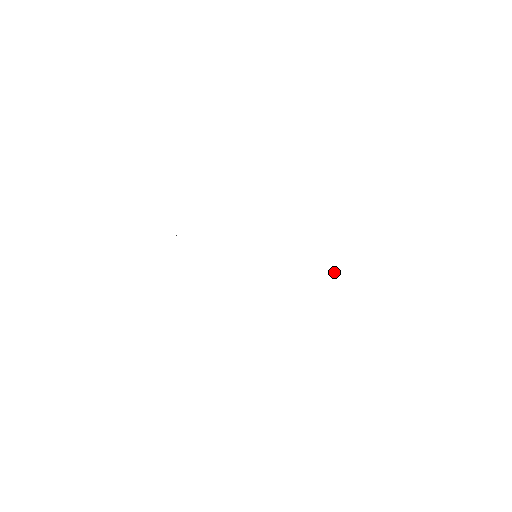
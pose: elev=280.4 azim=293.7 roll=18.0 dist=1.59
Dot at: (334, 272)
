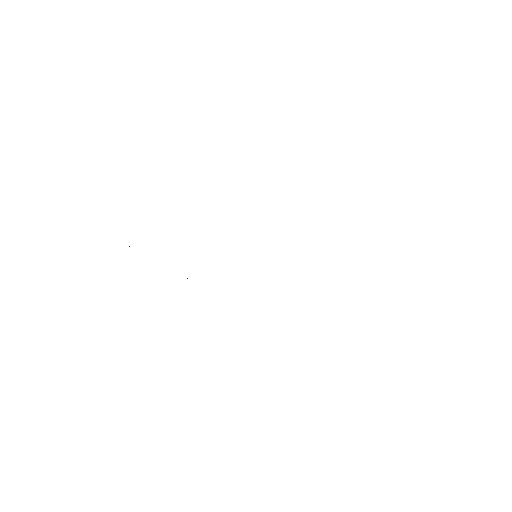
Dot at: occluded
